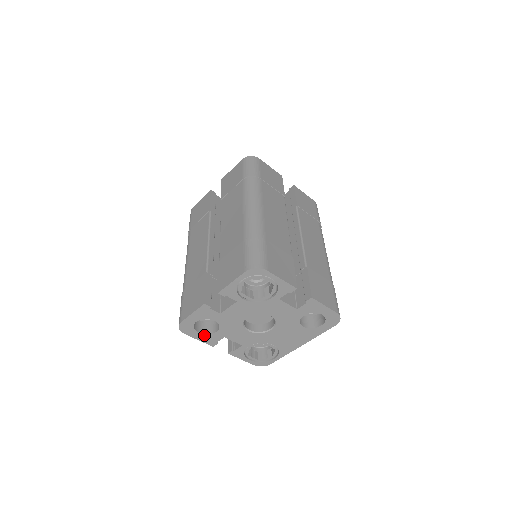
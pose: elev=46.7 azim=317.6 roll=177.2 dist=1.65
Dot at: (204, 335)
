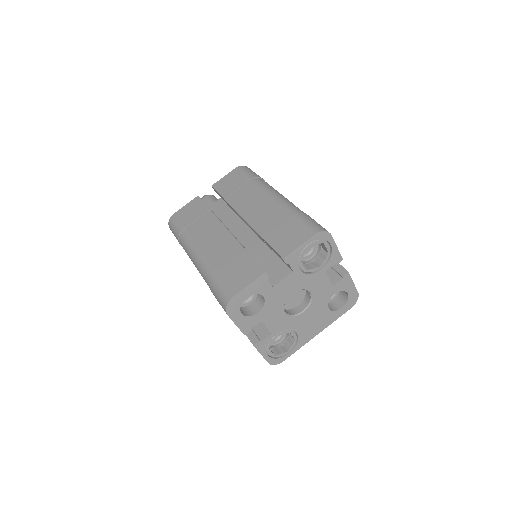
Dot at: (244, 318)
